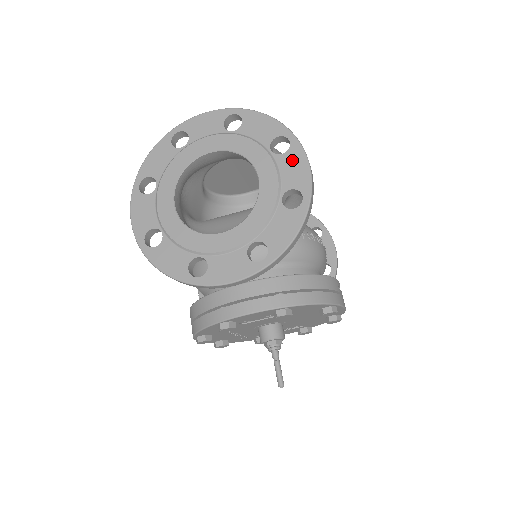
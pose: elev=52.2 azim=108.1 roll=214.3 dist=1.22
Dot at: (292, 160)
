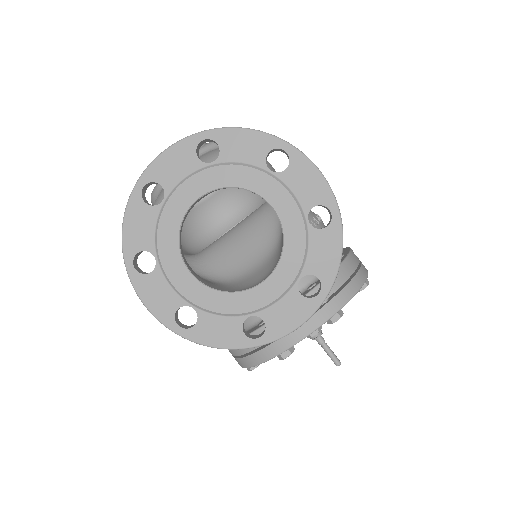
Dot at: (299, 173)
